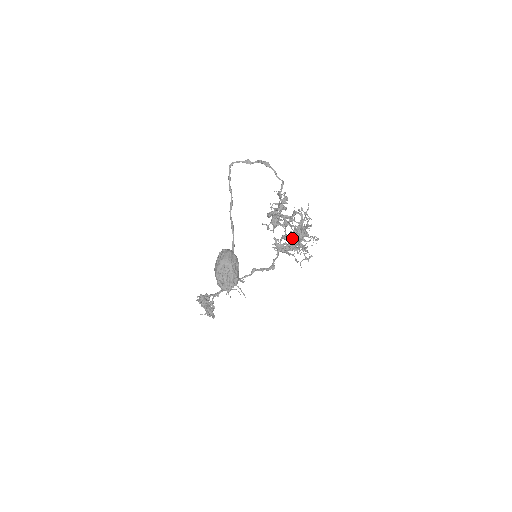
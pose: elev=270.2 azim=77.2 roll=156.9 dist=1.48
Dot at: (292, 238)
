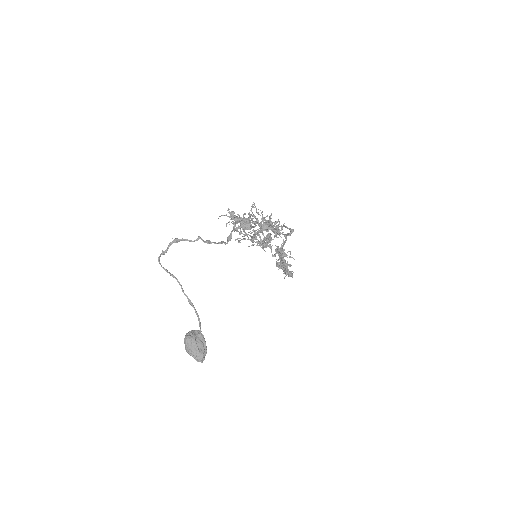
Dot at: (260, 238)
